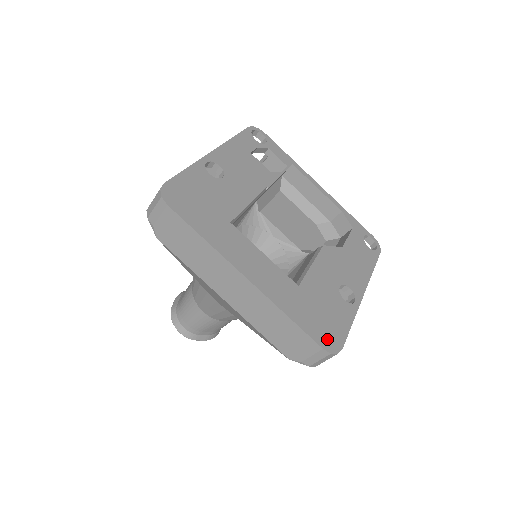
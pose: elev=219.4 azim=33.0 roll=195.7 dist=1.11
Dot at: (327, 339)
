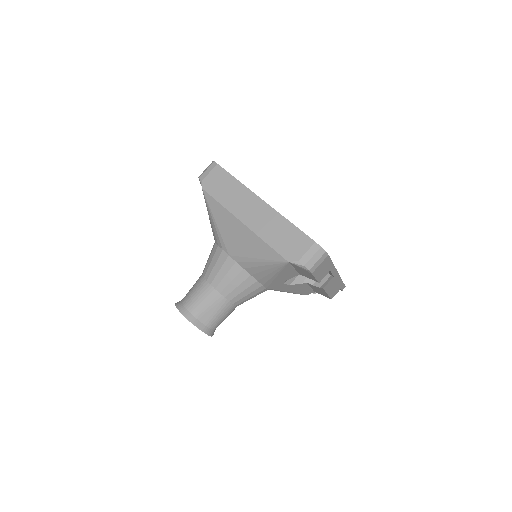
Dot at: occluded
